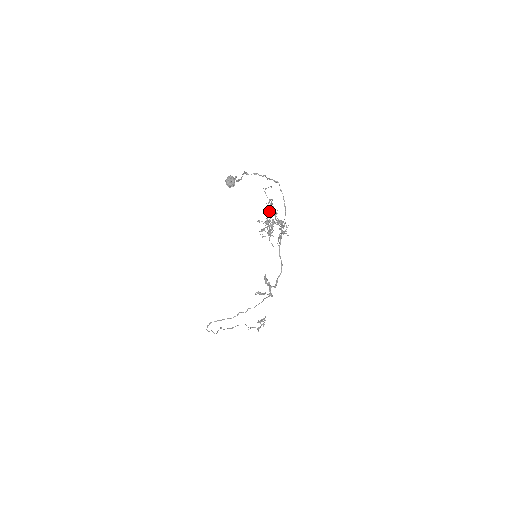
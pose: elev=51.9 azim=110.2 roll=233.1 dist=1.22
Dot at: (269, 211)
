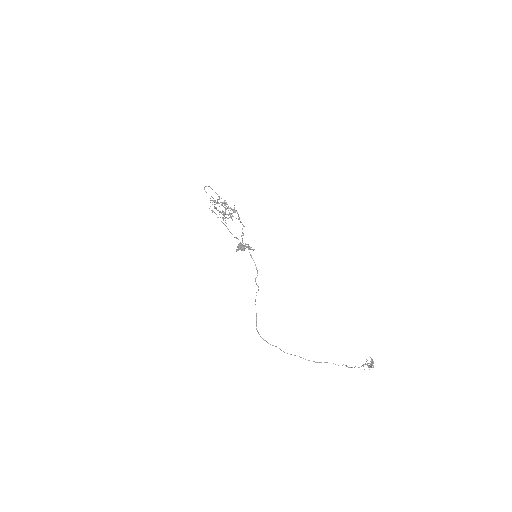
Dot at: (219, 206)
